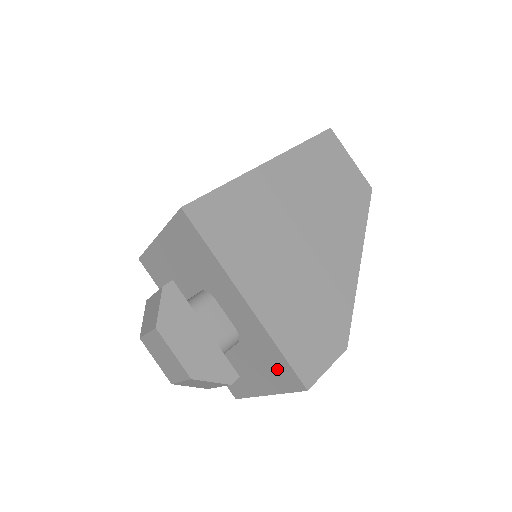
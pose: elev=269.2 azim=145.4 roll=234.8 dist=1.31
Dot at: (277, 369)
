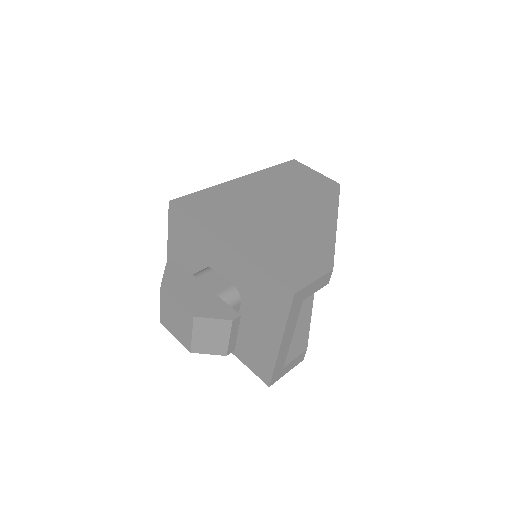
Dot at: (270, 296)
